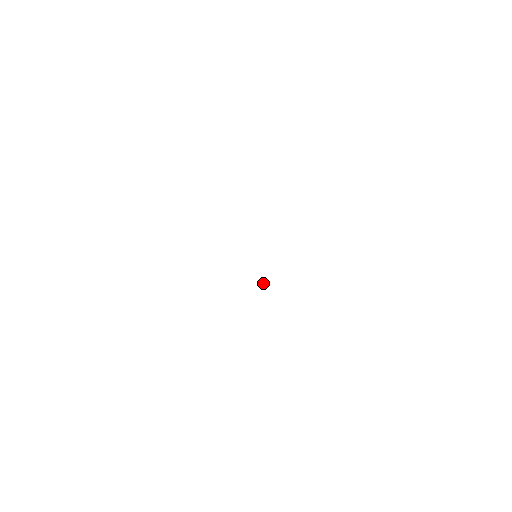
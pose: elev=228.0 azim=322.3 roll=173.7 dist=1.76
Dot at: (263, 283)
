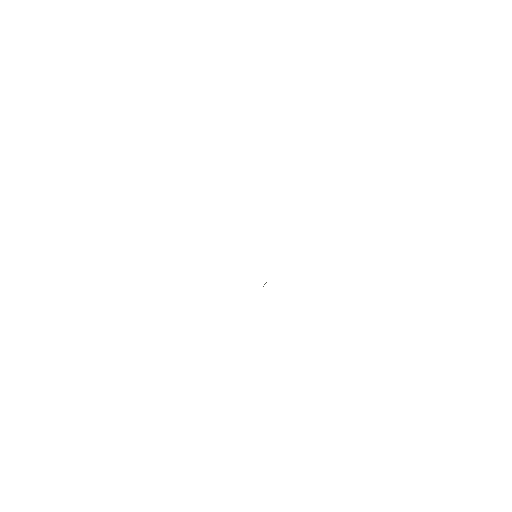
Dot at: (263, 286)
